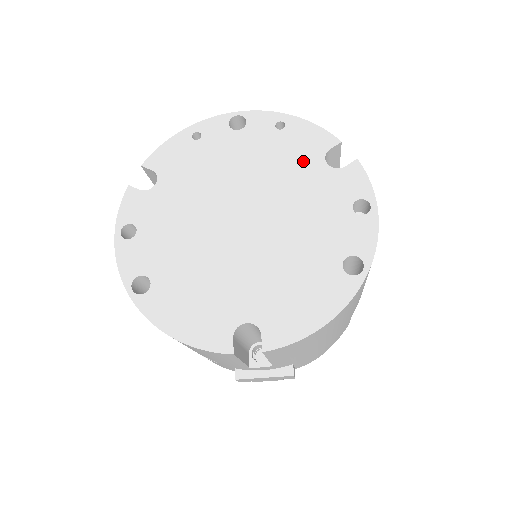
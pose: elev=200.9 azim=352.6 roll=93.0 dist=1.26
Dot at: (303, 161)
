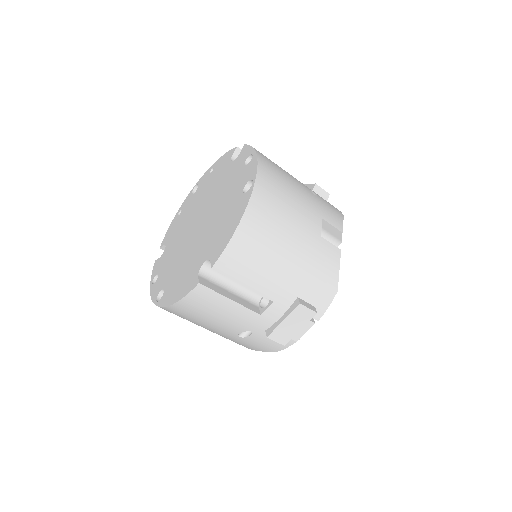
Dot at: (222, 172)
